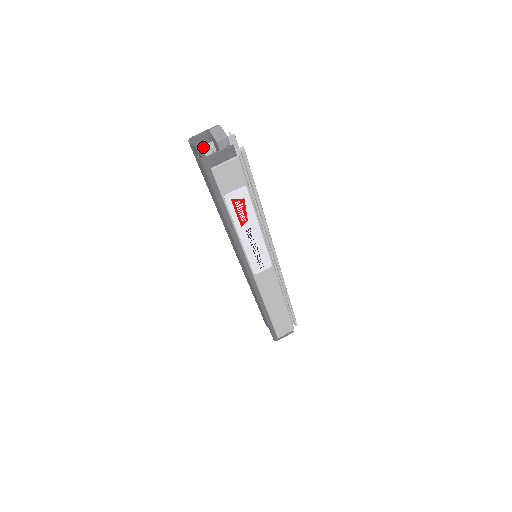
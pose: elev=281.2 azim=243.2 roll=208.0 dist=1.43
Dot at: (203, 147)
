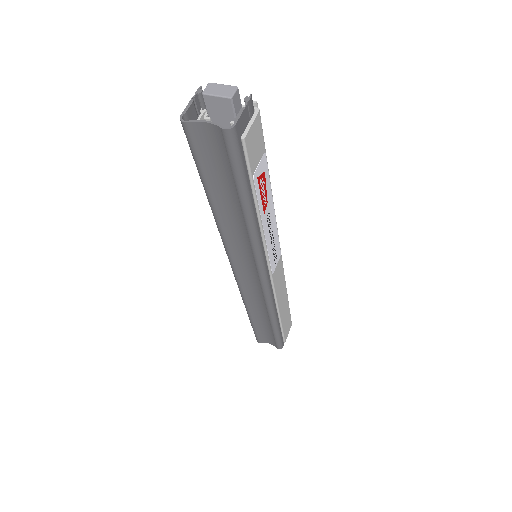
Dot at: occluded
